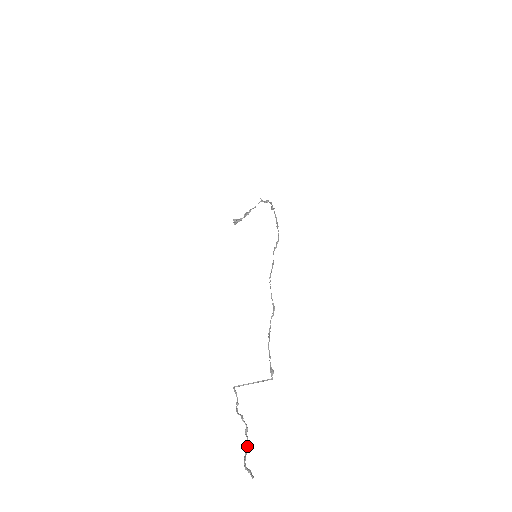
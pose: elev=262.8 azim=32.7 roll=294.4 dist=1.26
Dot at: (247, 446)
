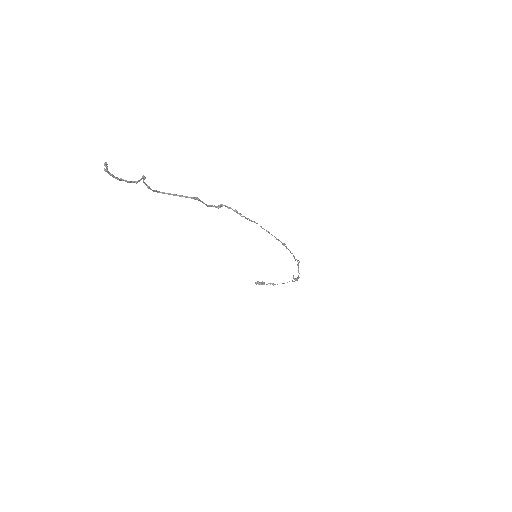
Dot at: (123, 180)
